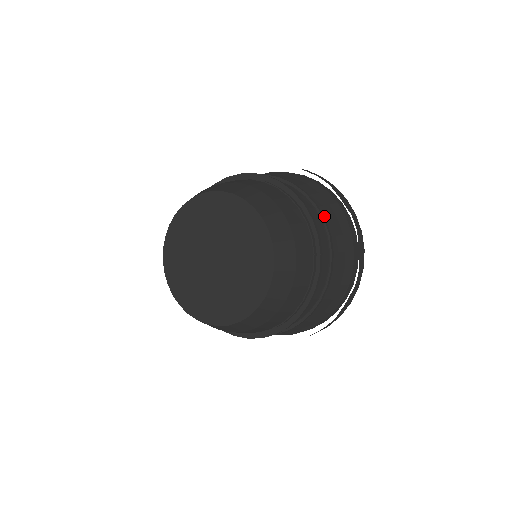
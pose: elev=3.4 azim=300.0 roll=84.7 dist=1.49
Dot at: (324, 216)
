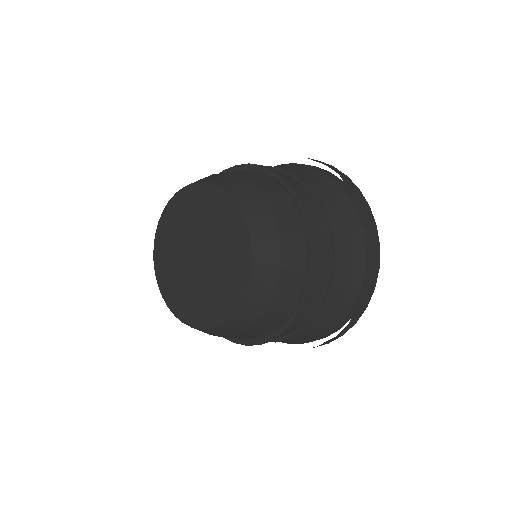
Dot at: (337, 261)
